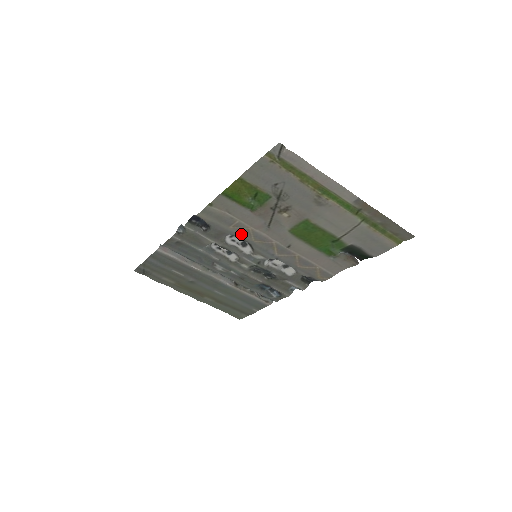
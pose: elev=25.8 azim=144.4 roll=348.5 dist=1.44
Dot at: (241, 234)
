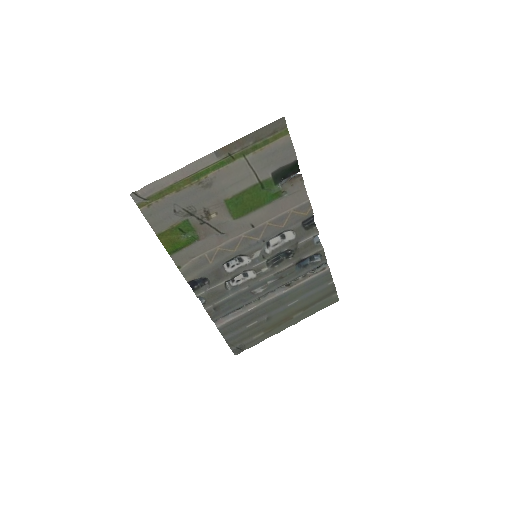
Dot at: (223, 258)
